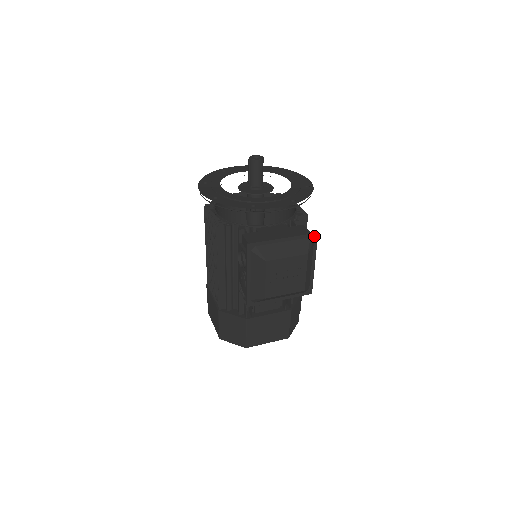
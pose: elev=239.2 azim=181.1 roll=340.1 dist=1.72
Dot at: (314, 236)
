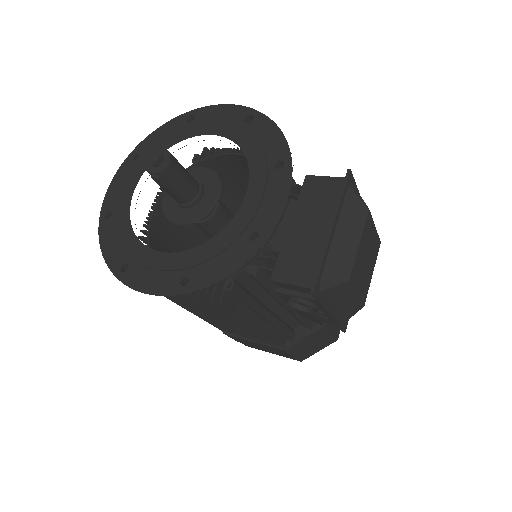
Dot at: (349, 179)
